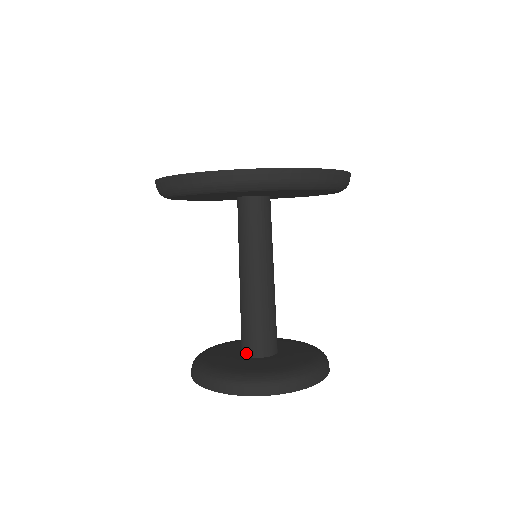
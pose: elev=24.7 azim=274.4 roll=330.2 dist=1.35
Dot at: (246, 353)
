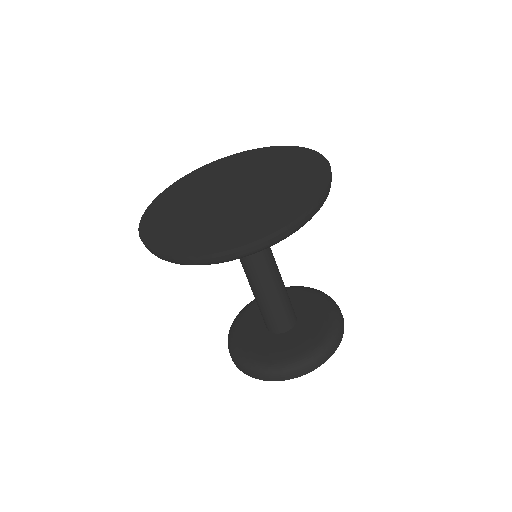
Dot at: (270, 330)
